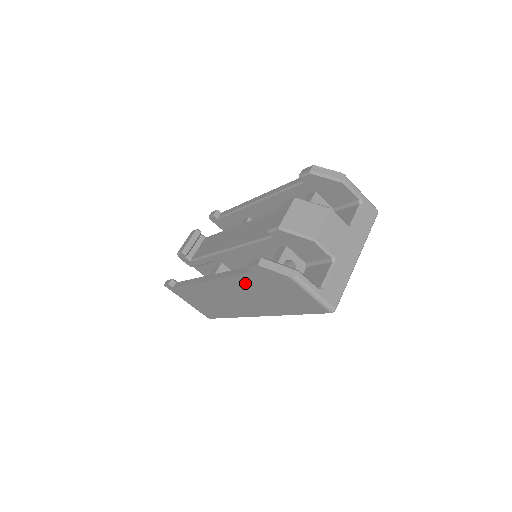
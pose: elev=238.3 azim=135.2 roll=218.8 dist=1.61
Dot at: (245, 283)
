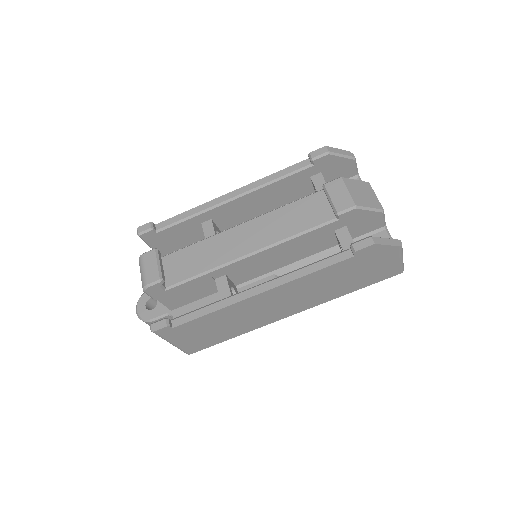
Dot at: (327, 274)
